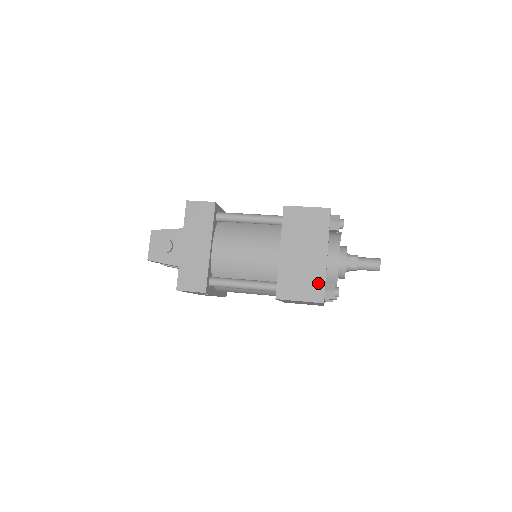
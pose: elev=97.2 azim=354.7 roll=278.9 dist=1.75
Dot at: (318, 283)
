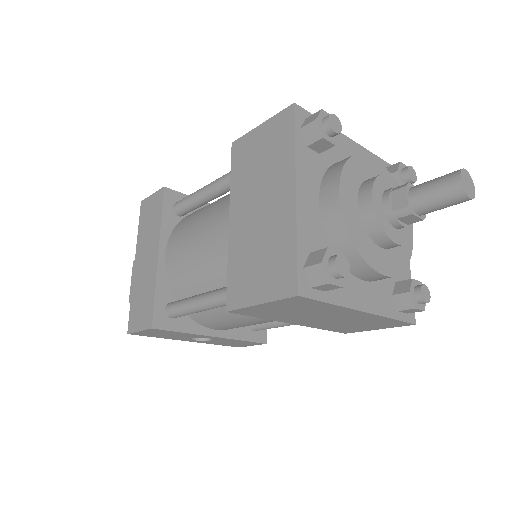
Dot at: (285, 255)
